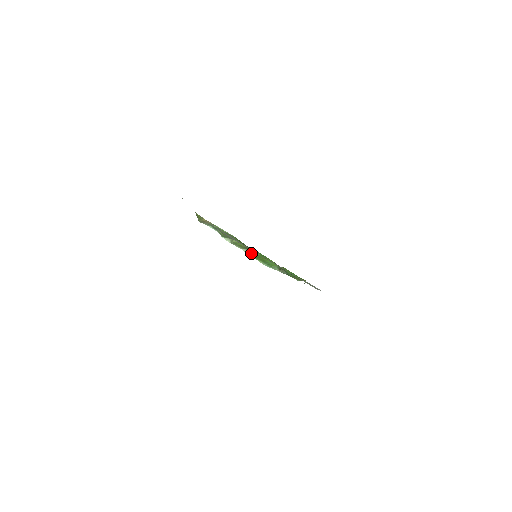
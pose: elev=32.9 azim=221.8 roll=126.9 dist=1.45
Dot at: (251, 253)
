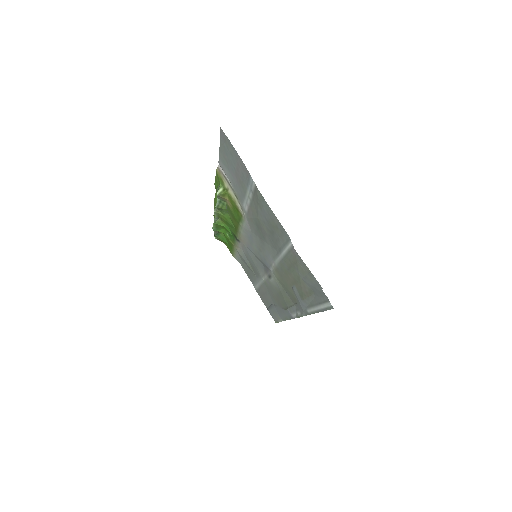
Dot at: (217, 220)
